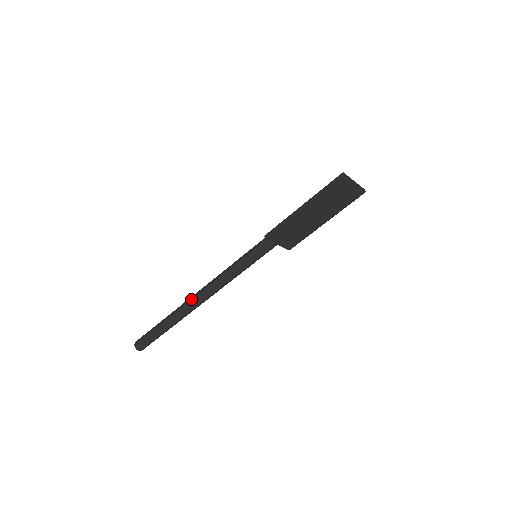
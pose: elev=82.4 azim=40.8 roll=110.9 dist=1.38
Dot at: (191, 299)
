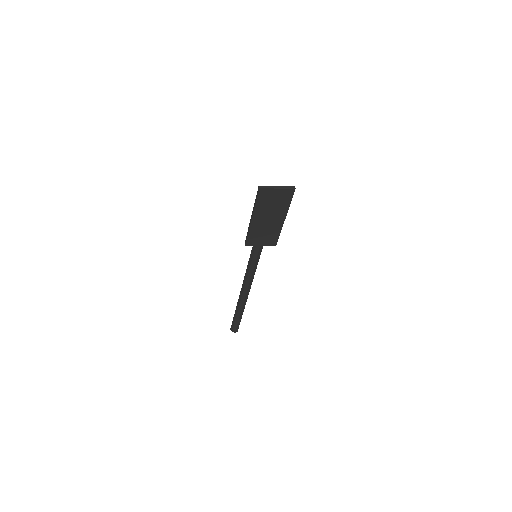
Dot at: occluded
